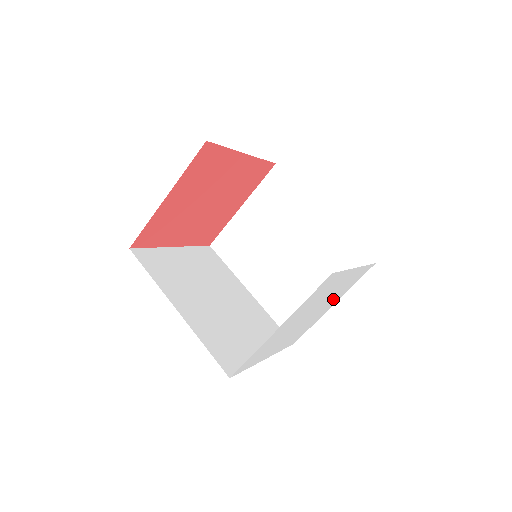
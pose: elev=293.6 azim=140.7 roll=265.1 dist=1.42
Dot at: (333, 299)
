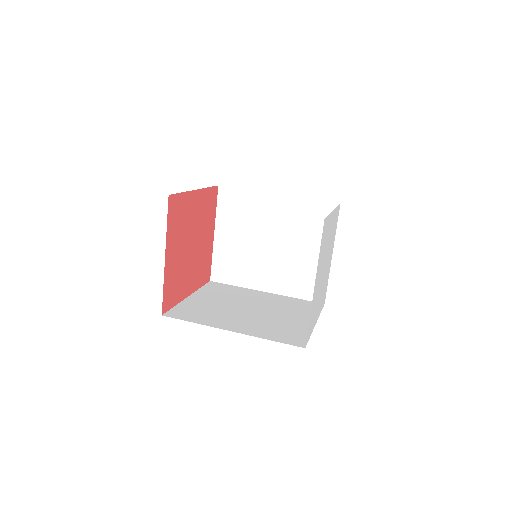
Dot at: (331, 248)
